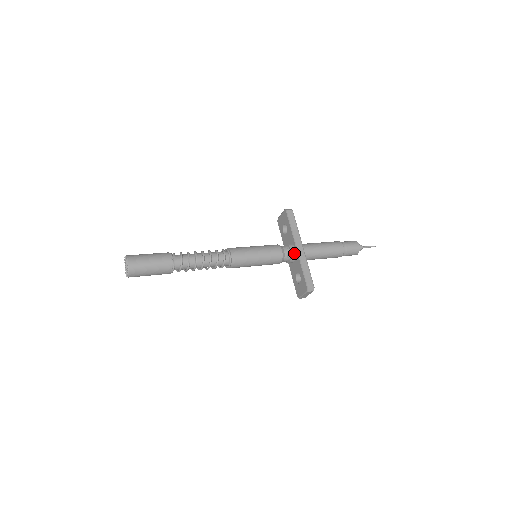
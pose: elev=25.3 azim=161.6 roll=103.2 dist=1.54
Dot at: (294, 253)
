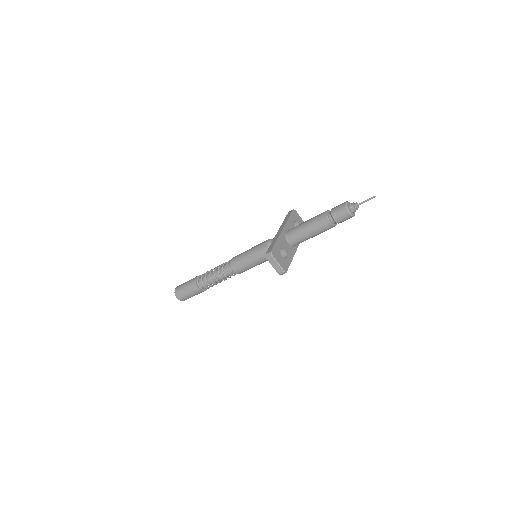
Dot at: occluded
